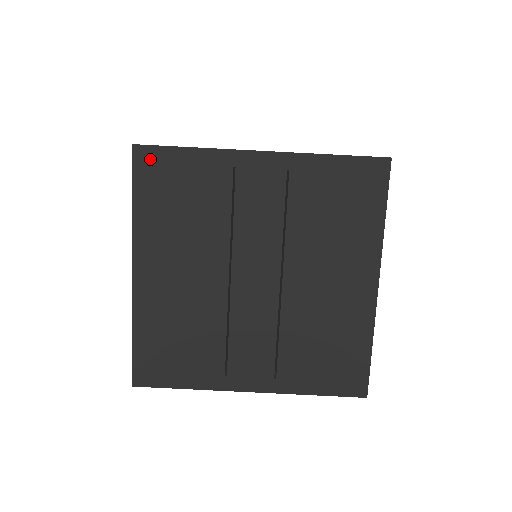
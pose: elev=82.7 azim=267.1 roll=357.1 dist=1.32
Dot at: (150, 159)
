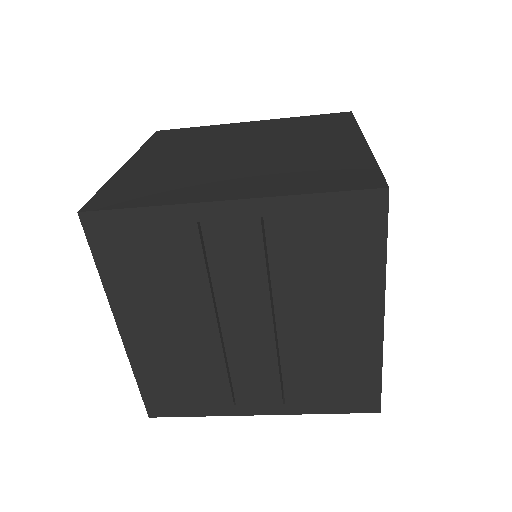
Dot at: (102, 225)
